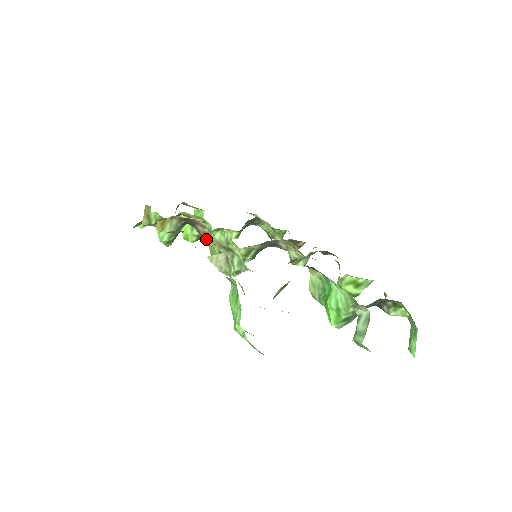
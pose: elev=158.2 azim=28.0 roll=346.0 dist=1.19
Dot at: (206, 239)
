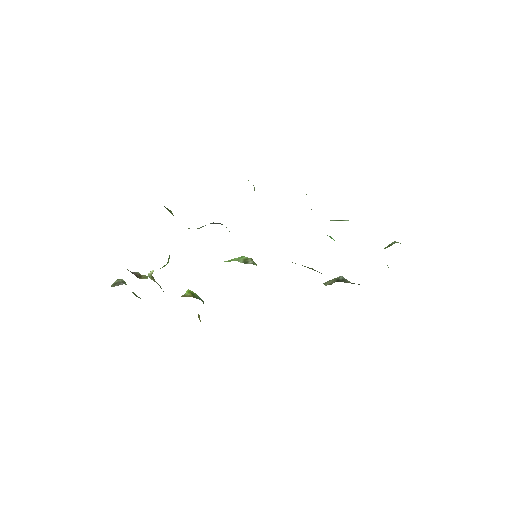
Dot at: occluded
